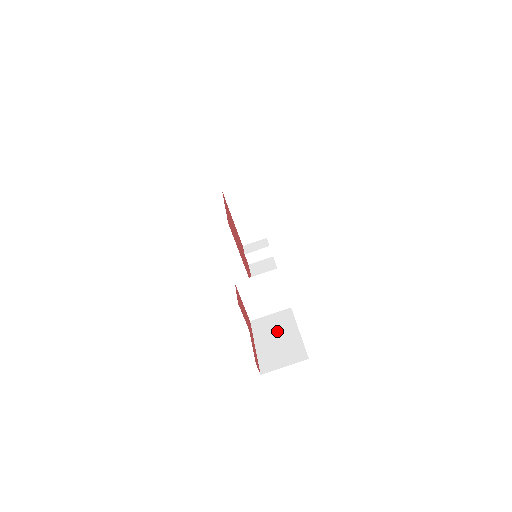
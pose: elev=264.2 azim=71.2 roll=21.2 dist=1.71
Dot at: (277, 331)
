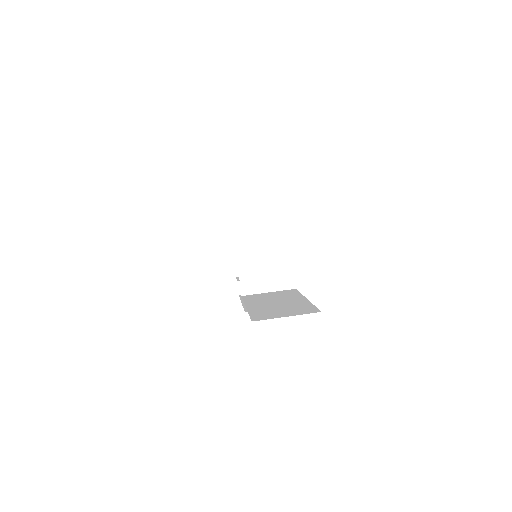
Dot at: (277, 299)
